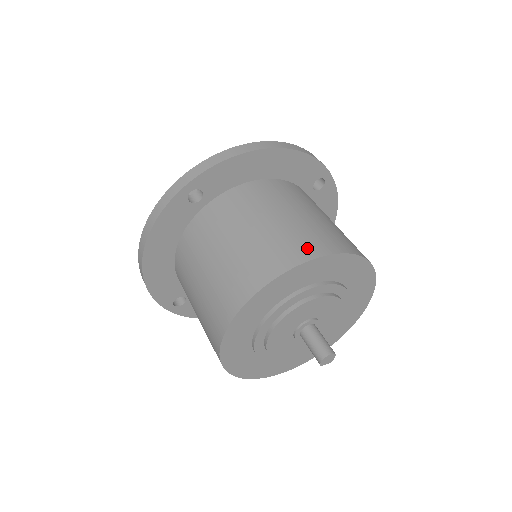
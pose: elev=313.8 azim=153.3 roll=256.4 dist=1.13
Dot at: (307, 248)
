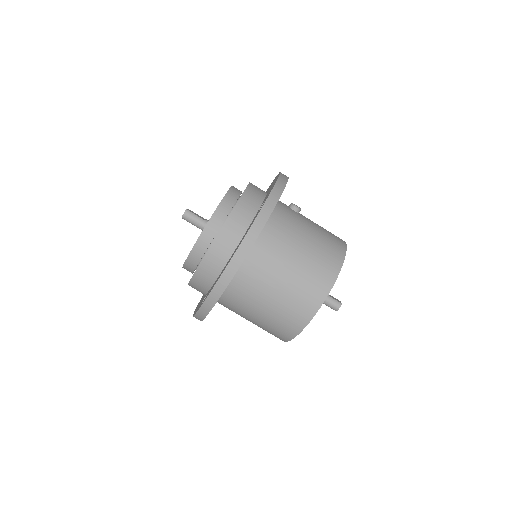
Dot at: (304, 313)
